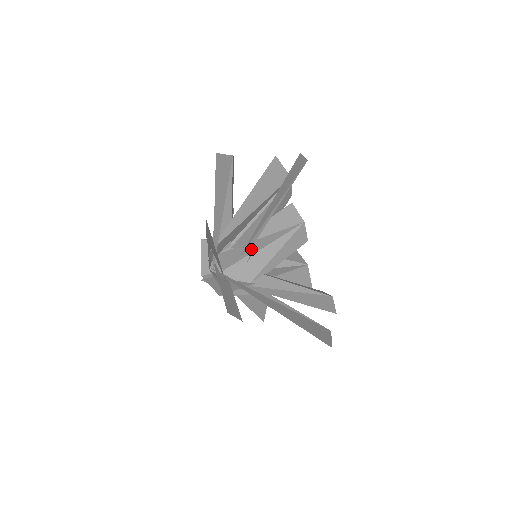
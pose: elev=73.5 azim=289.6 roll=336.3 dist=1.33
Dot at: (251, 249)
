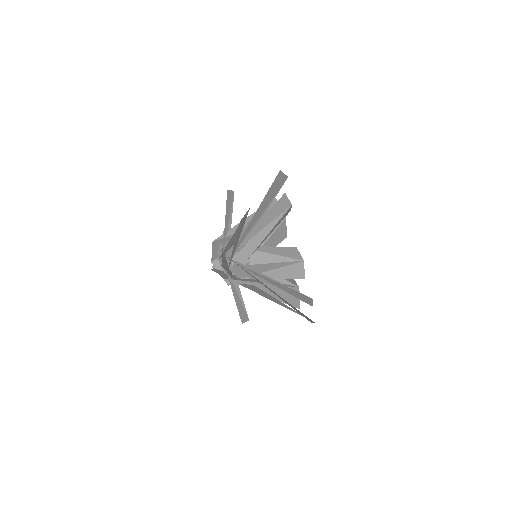
Dot at: occluded
